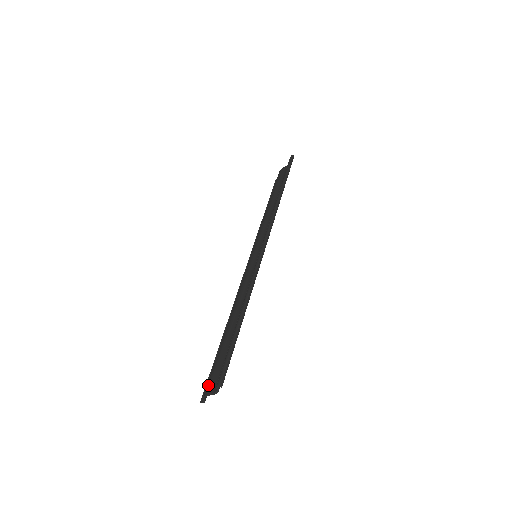
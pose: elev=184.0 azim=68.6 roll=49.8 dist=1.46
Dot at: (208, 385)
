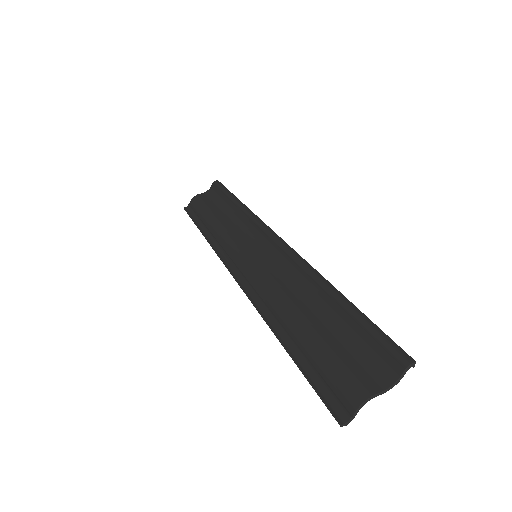
Dot at: (358, 385)
